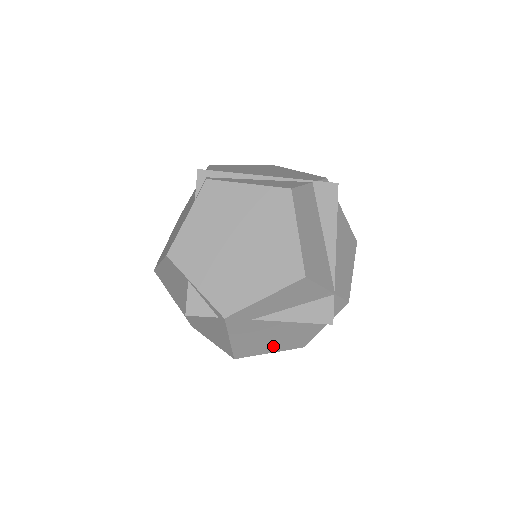
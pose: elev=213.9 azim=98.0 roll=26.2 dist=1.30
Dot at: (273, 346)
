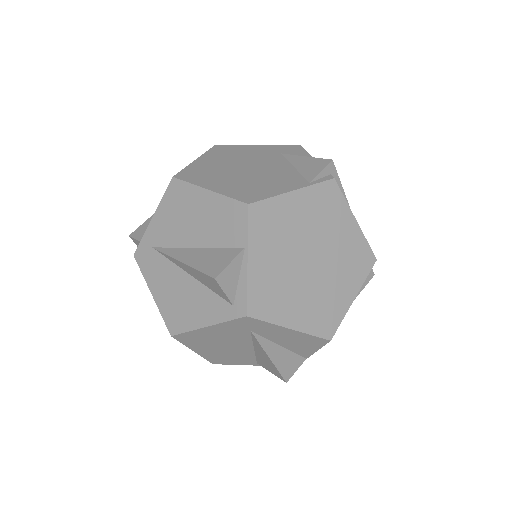
Dot at: (207, 350)
